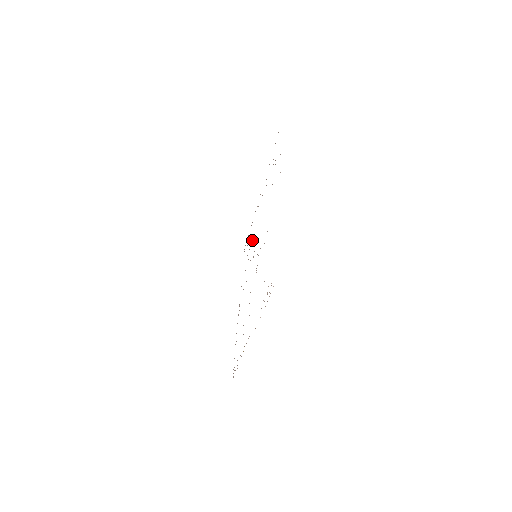
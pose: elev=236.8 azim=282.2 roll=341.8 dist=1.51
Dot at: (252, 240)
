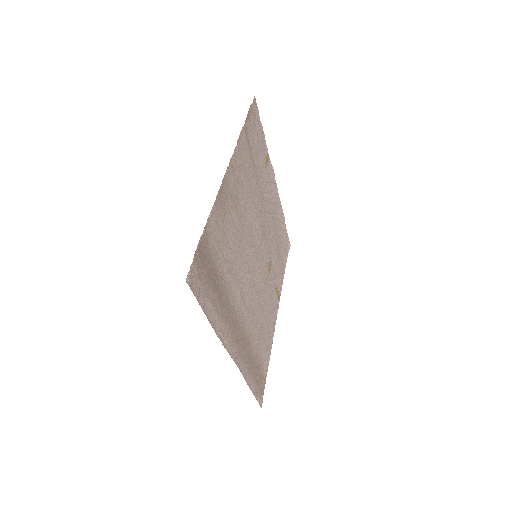
Dot at: (250, 184)
